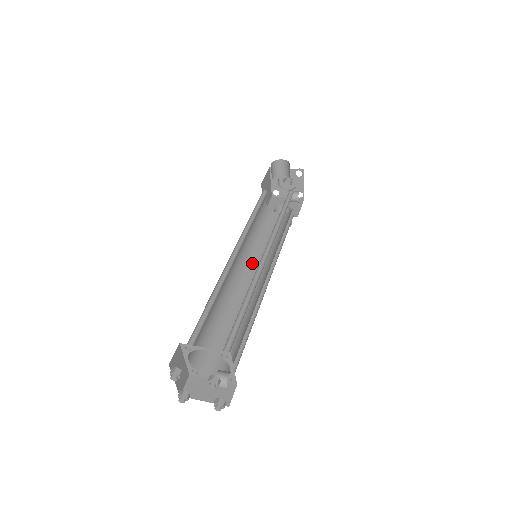
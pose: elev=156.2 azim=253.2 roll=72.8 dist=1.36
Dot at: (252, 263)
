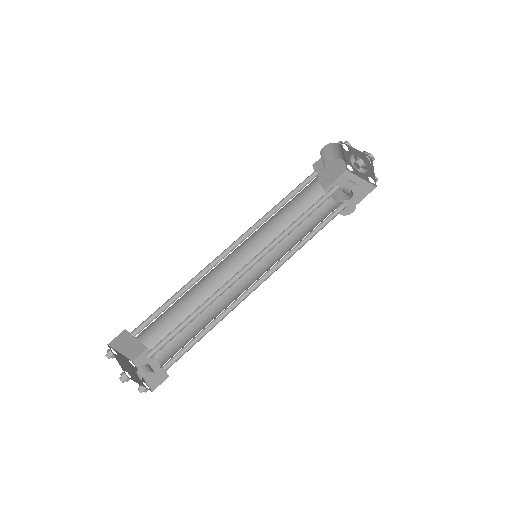
Dot at: occluded
